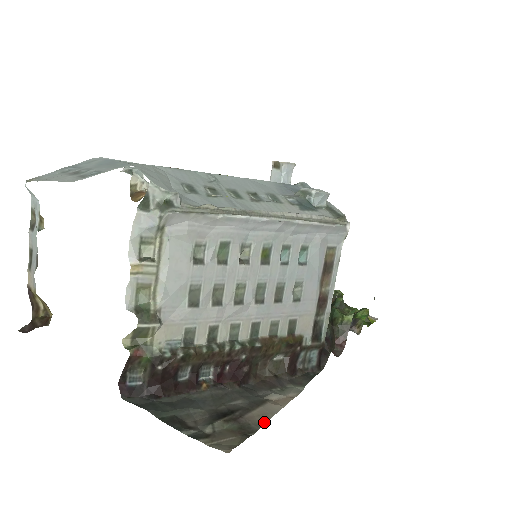
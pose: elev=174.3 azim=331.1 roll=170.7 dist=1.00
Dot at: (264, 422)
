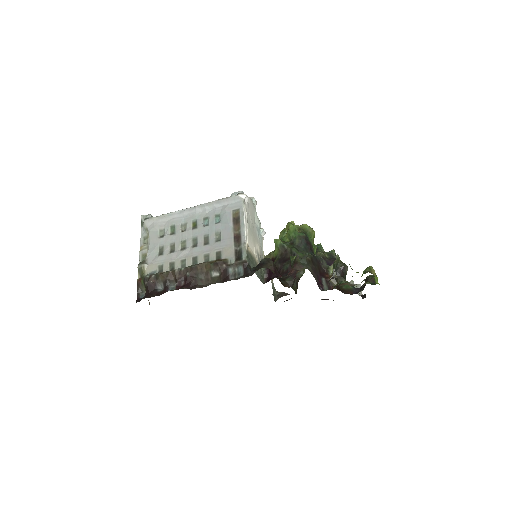
Dot at: occluded
